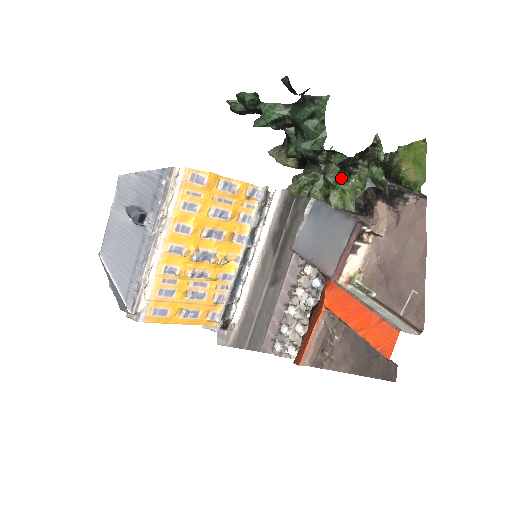
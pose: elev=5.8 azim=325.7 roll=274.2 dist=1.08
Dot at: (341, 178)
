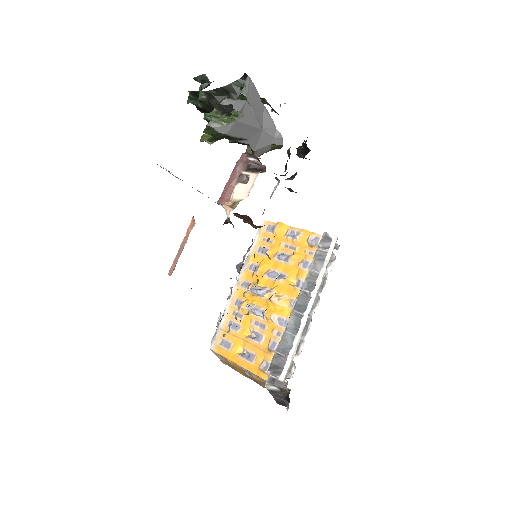
Dot at: (220, 117)
